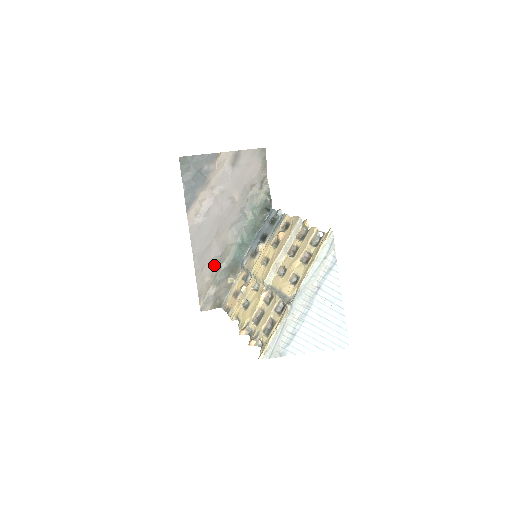
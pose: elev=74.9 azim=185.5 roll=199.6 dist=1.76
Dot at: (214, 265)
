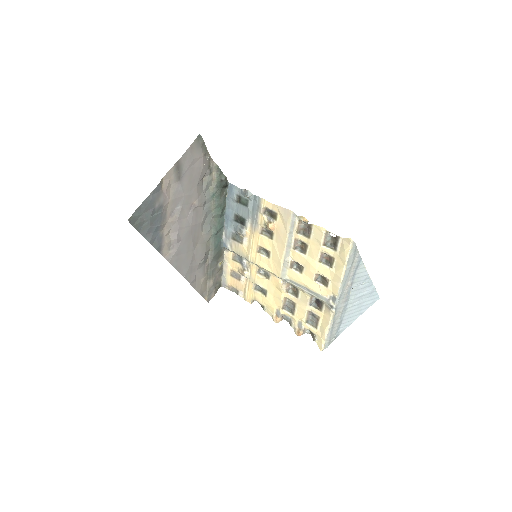
Dot at: (202, 266)
